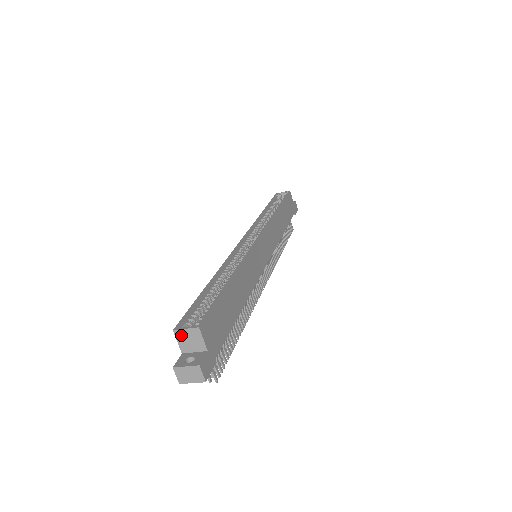
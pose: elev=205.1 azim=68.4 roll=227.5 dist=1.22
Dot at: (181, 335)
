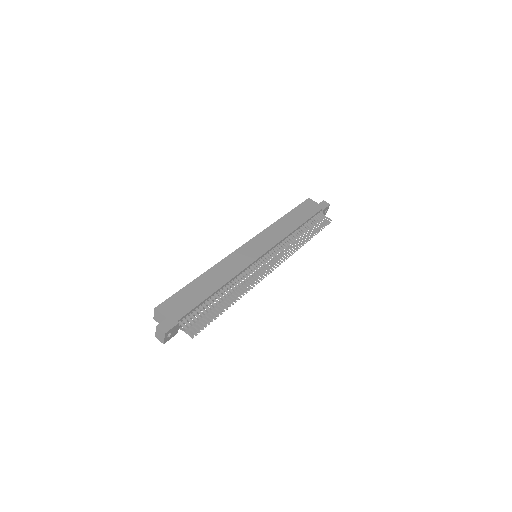
Dot at: (156, 319)
